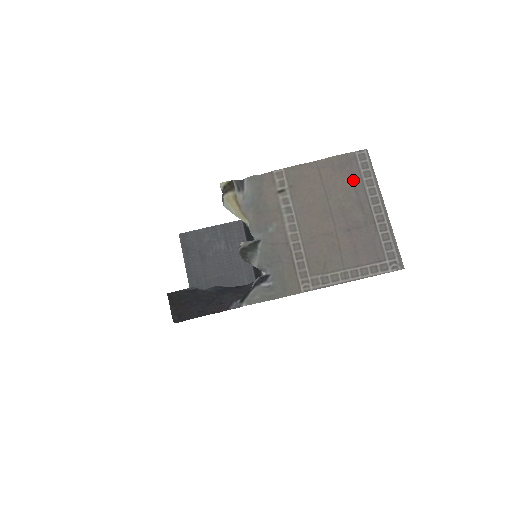
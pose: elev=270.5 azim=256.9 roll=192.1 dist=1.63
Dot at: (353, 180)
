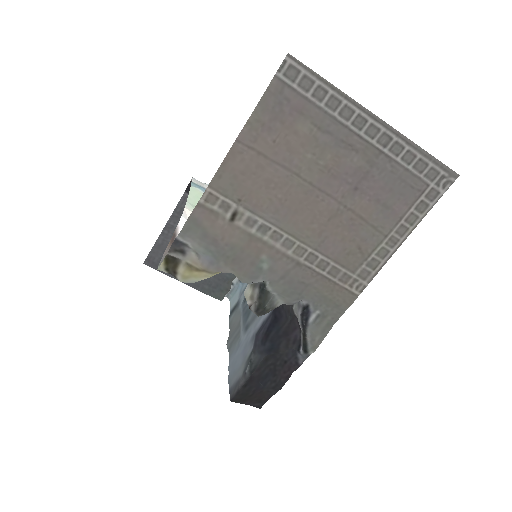
Dot at: (307, 119)
